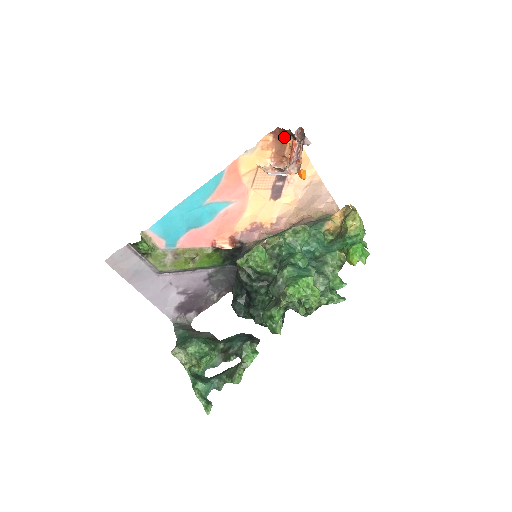
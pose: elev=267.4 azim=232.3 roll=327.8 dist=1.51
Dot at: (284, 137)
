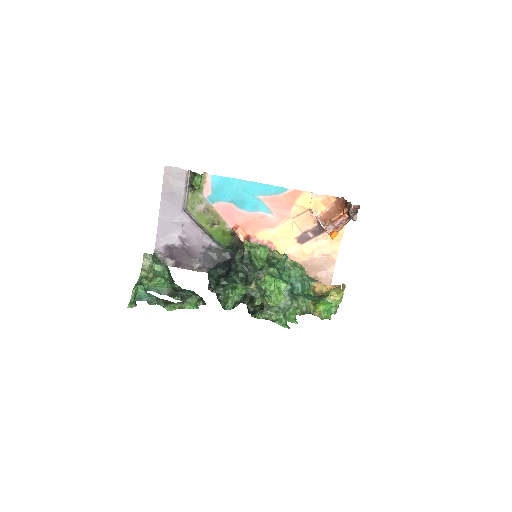
Dot at: (341, 208)
